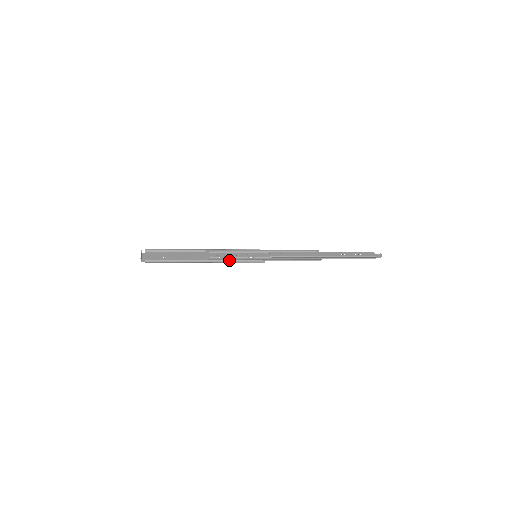
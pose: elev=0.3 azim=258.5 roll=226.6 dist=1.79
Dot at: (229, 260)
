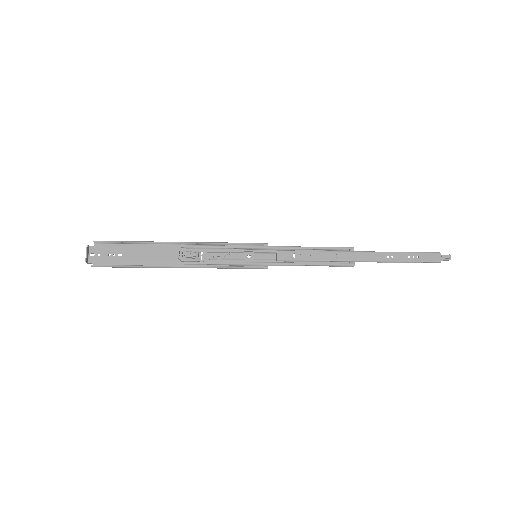
Dot at: (214, 266)
